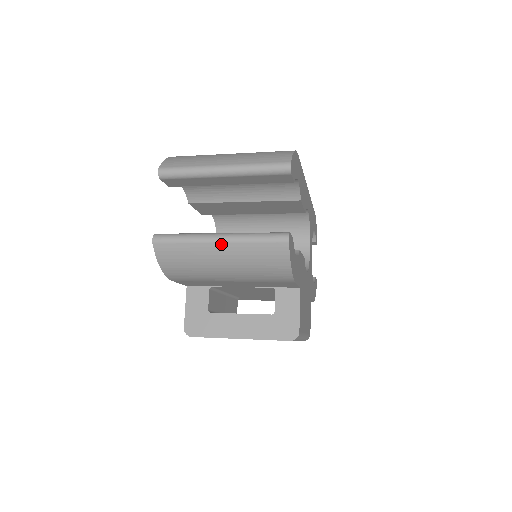
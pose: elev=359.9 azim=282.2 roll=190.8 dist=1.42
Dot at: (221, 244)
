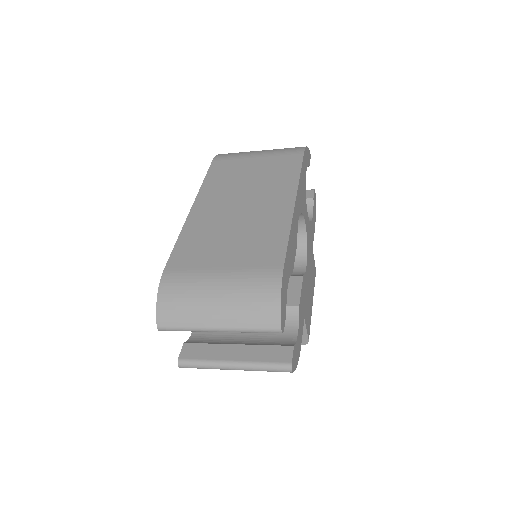
Dot at: occluded
